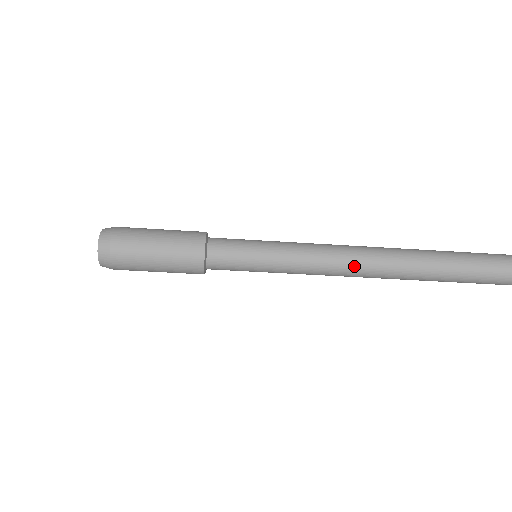
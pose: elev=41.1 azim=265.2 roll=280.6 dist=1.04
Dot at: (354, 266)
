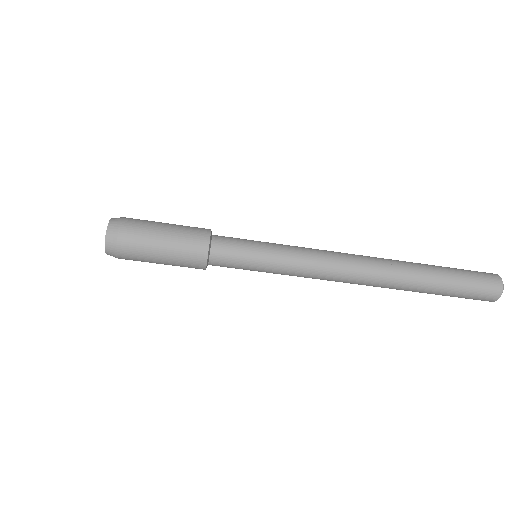
Dot at: (346, 277)
